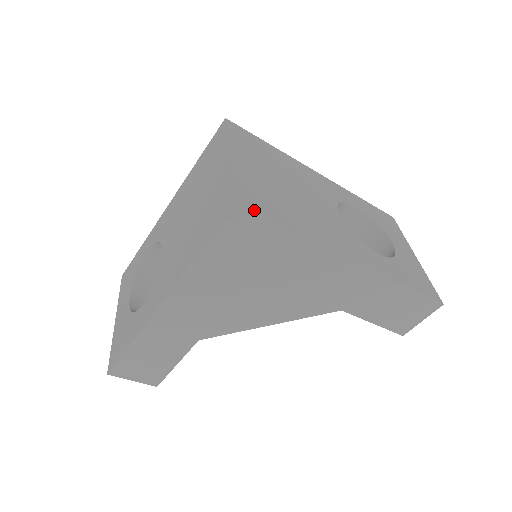
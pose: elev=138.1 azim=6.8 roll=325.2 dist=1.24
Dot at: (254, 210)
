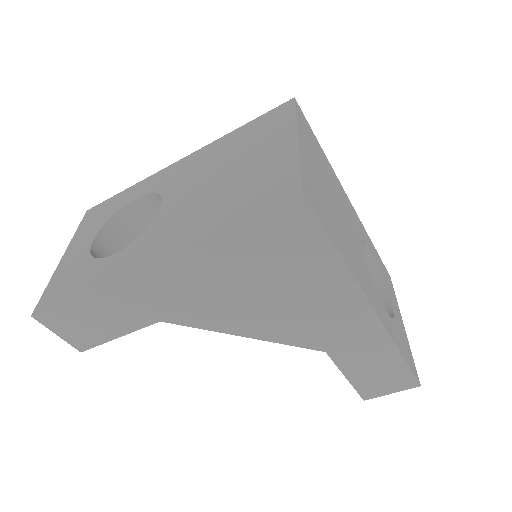
Dot at: (313, 208)
